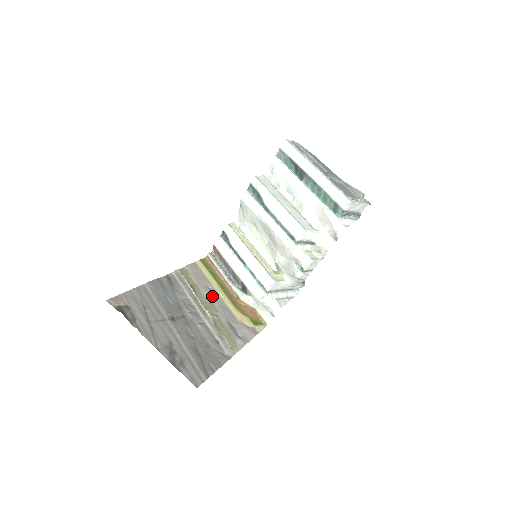
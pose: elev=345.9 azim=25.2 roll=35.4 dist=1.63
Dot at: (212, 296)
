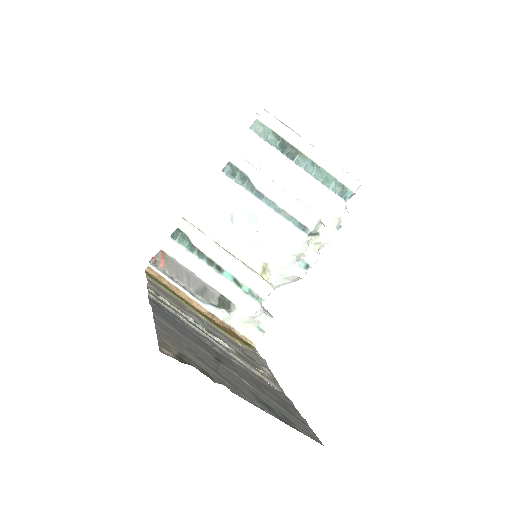
Dot at: (201, 320)
